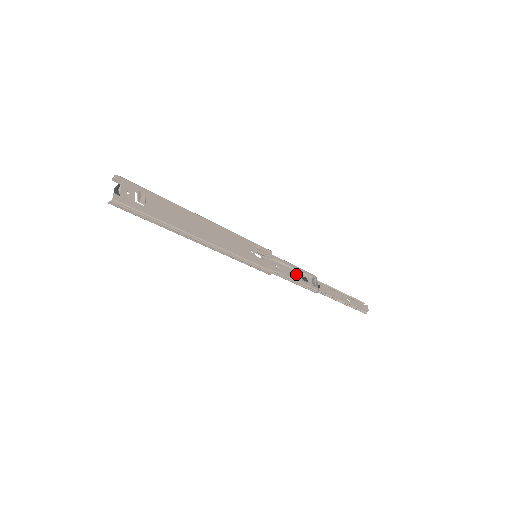
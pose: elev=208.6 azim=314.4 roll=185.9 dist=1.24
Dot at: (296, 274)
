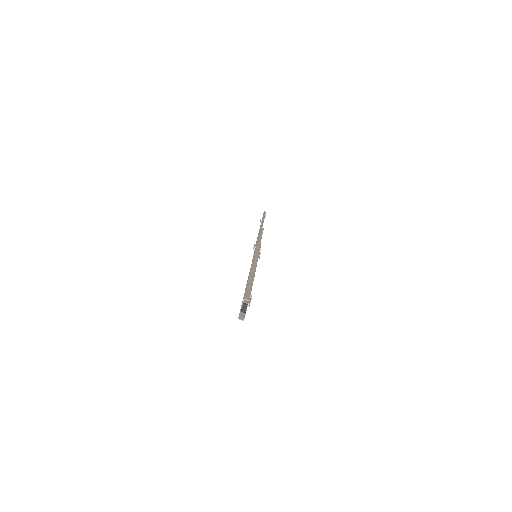
Dot at: occluded
